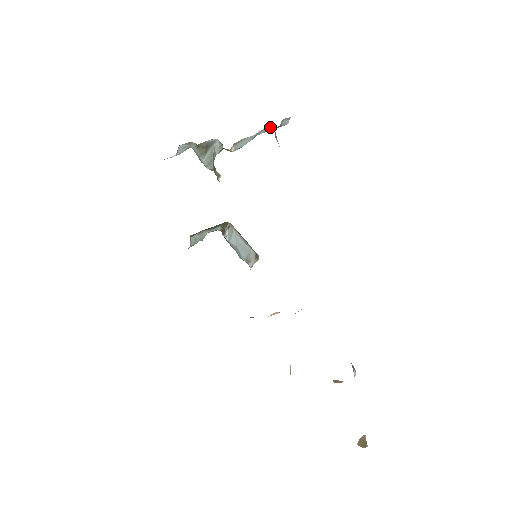
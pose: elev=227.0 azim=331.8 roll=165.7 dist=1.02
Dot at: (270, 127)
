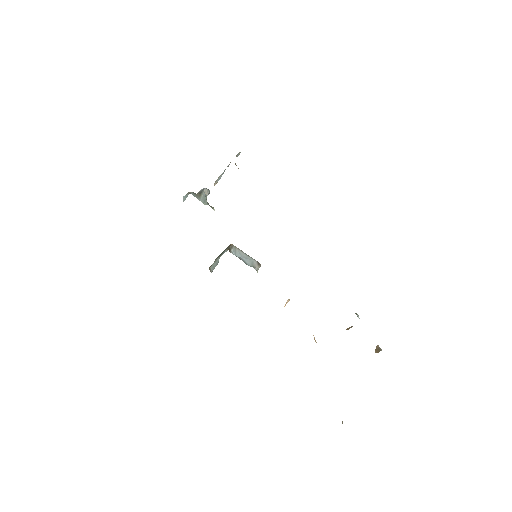
Dot at: occluded
